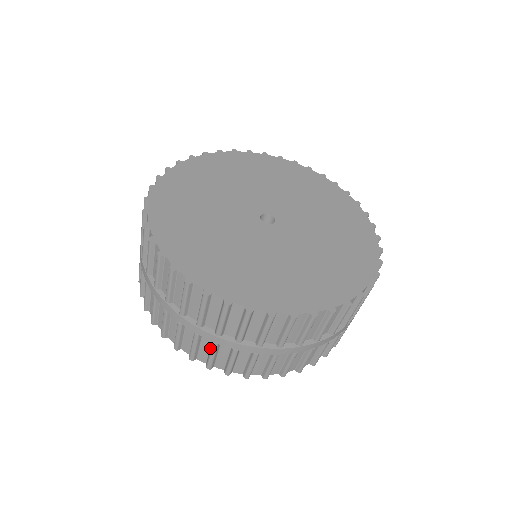
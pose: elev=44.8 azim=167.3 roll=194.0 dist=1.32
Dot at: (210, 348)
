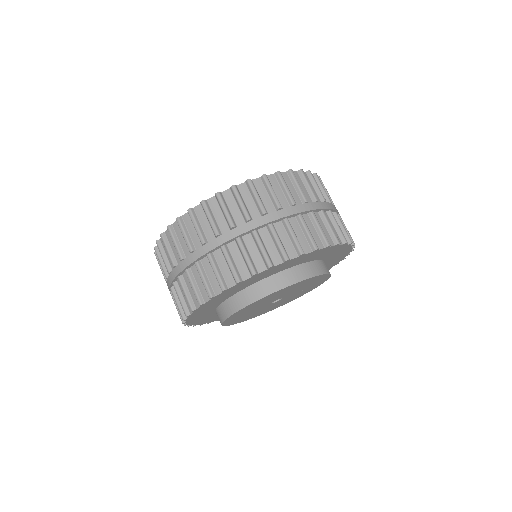
Dot at: (226, 261)
